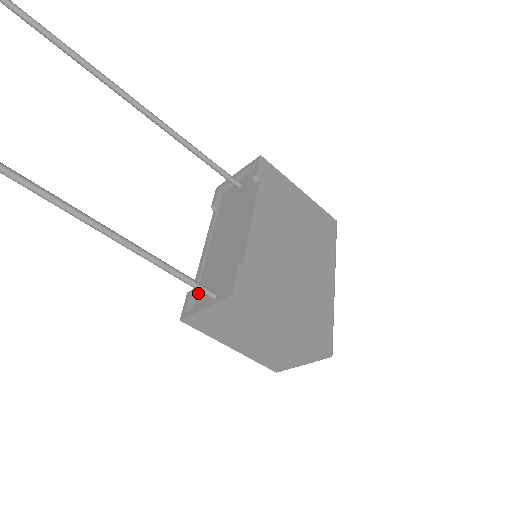
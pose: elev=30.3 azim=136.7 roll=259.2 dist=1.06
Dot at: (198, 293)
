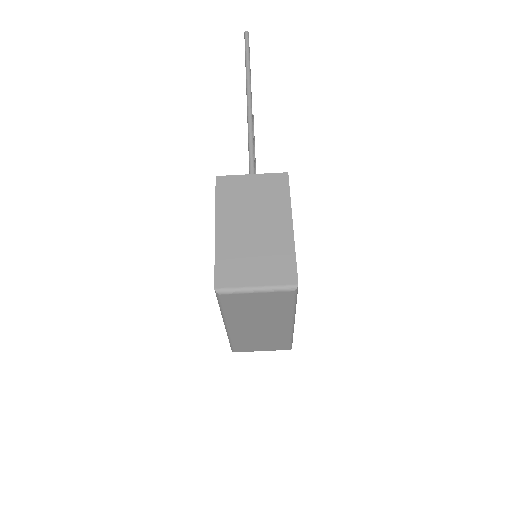
Dot at: occluded
